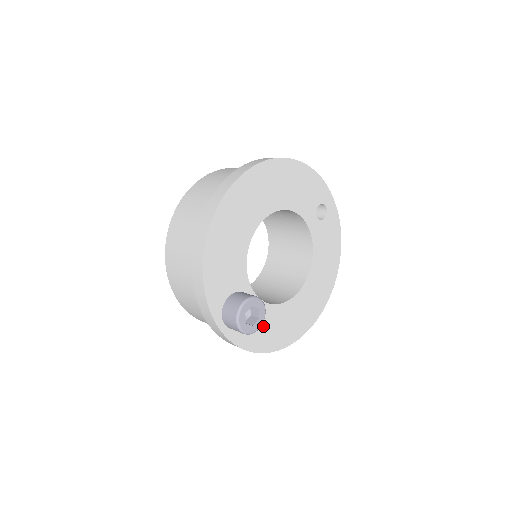
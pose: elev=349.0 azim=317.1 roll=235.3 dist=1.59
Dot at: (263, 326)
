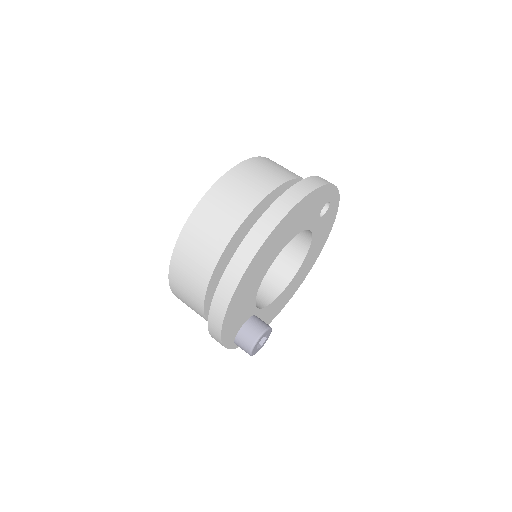
Dot at: (264, 318)
